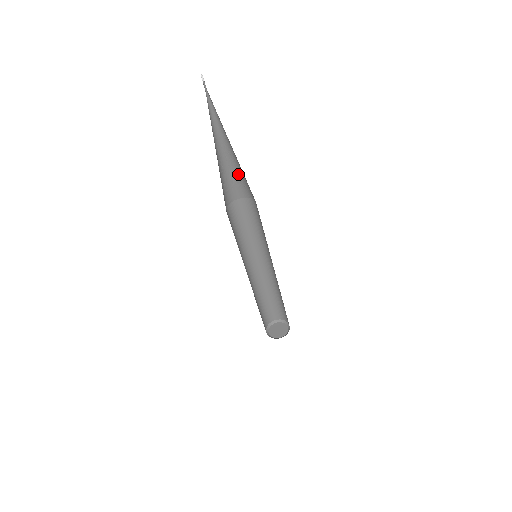
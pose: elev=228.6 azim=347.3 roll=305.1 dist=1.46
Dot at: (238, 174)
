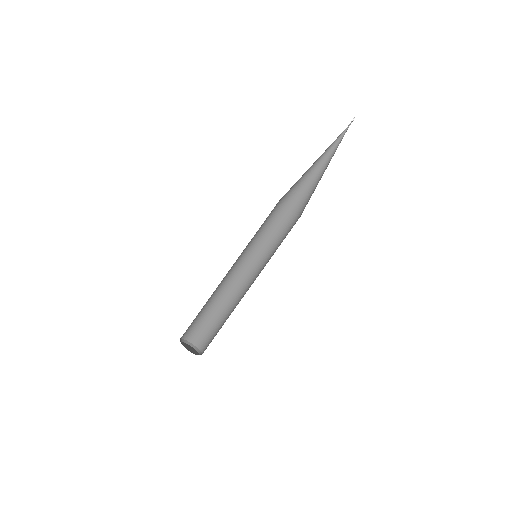
Dot at: (300, 187)
